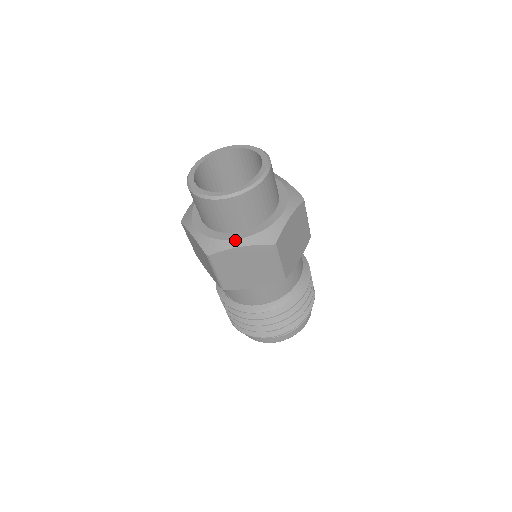
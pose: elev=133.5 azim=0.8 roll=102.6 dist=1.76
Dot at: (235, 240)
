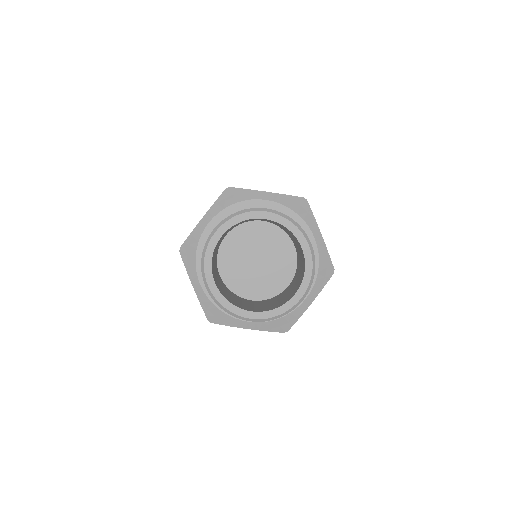
Dot at: (304, 303)
